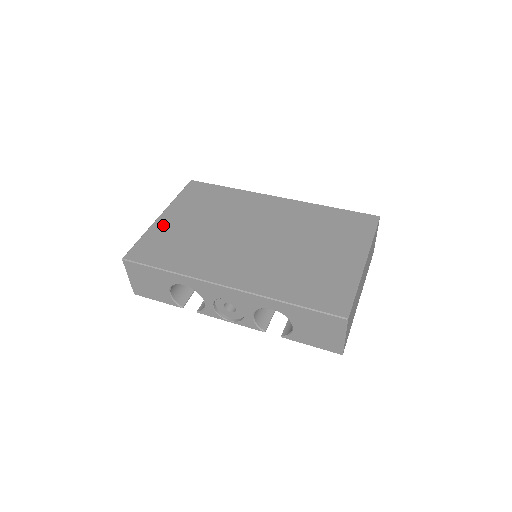
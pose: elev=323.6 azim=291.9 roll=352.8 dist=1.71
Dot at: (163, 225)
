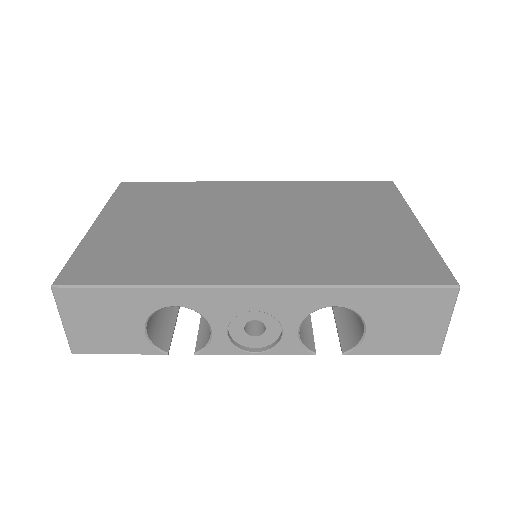
Dot at: (105, 233)
